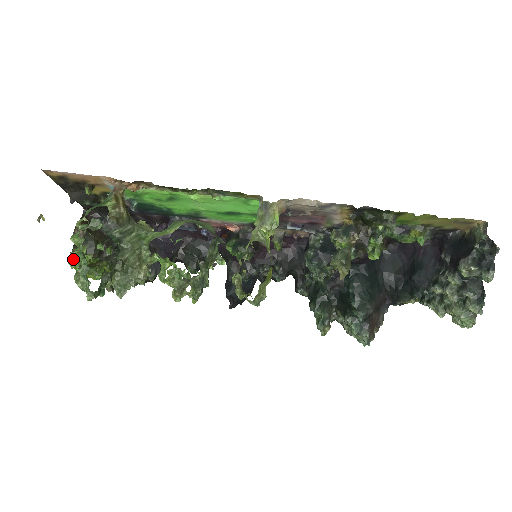
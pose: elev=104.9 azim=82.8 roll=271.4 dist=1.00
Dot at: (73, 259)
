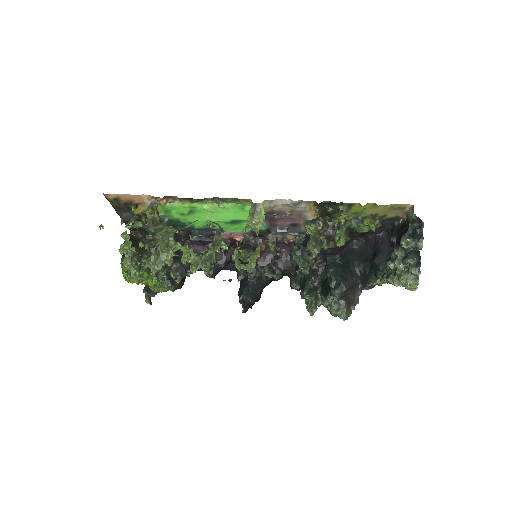
Dot at: (122, 248)
